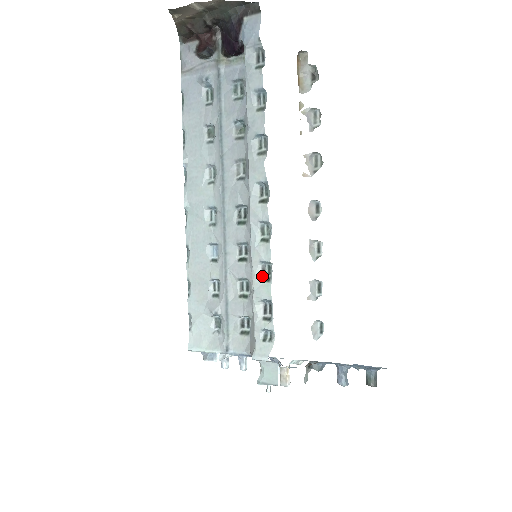
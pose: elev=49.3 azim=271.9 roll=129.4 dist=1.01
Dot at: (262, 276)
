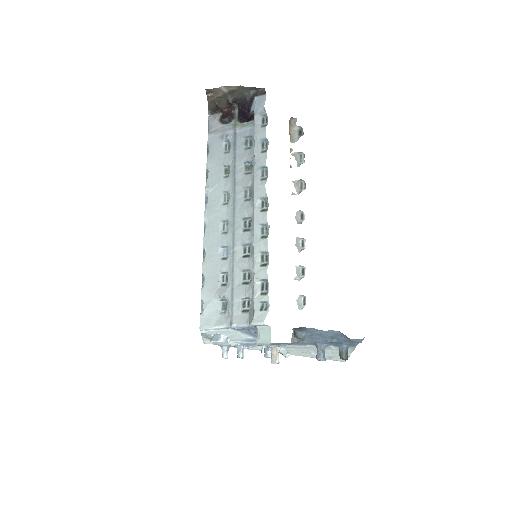
Dot at: (261, 263)
